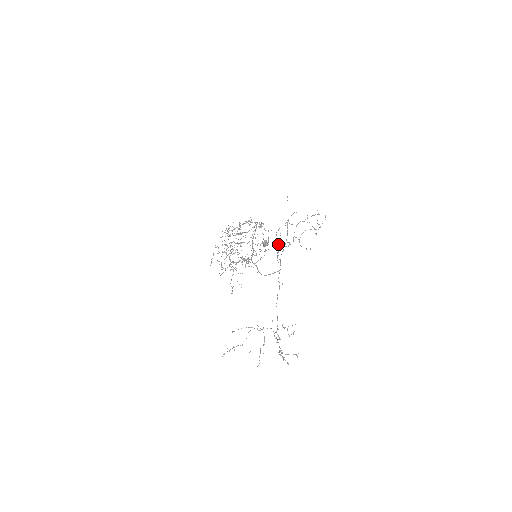
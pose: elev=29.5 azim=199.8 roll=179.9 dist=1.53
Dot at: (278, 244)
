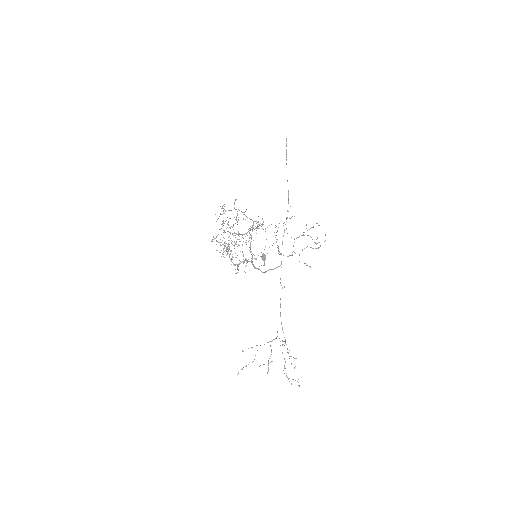
Dot at: occluded
